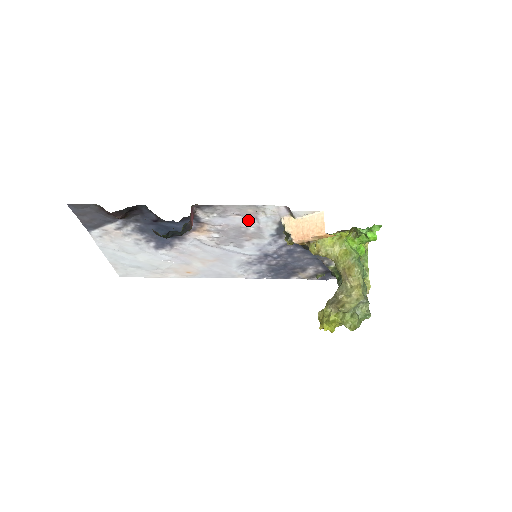
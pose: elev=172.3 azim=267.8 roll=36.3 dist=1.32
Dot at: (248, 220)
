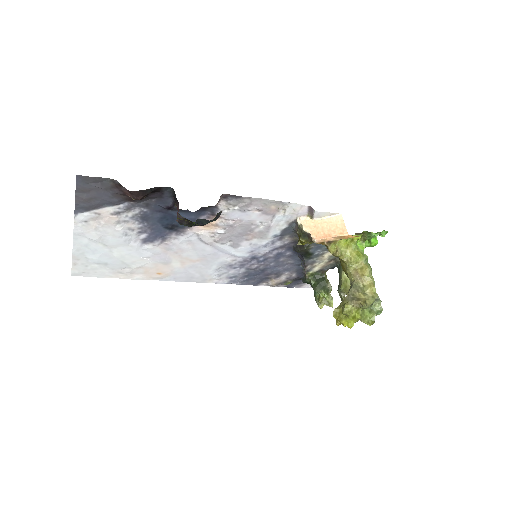
Dot at: (264, 217)
